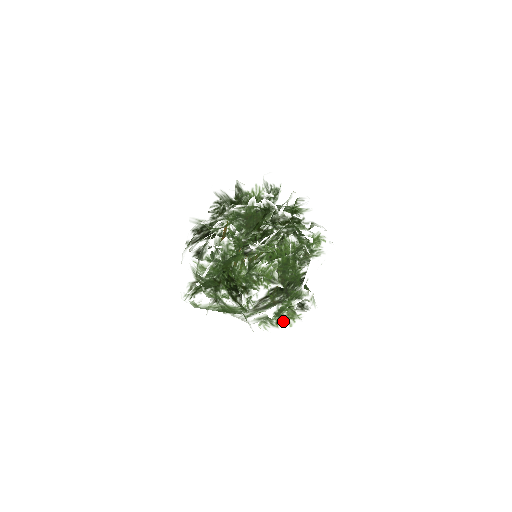
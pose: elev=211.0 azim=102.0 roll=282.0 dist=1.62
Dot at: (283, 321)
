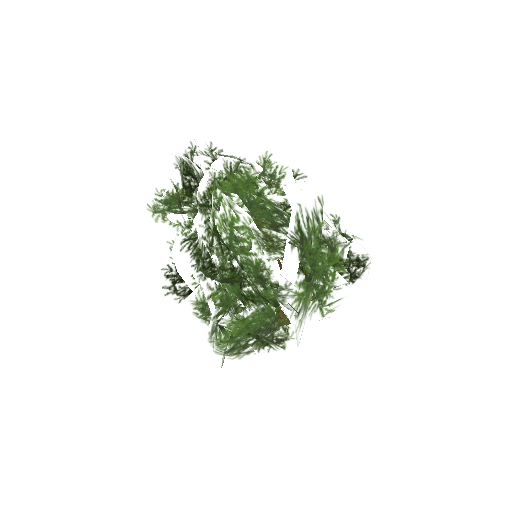
Dot at: (329, 274)
